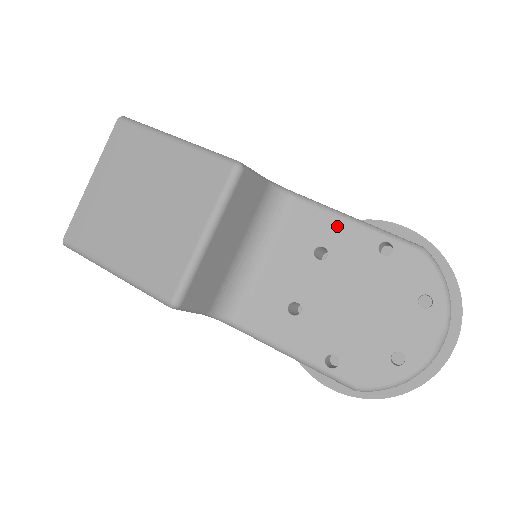
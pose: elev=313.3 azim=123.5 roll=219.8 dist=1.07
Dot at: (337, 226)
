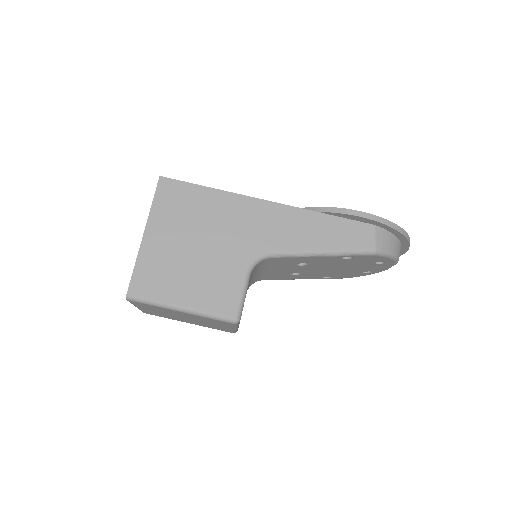
Dot at: (308, 259)
